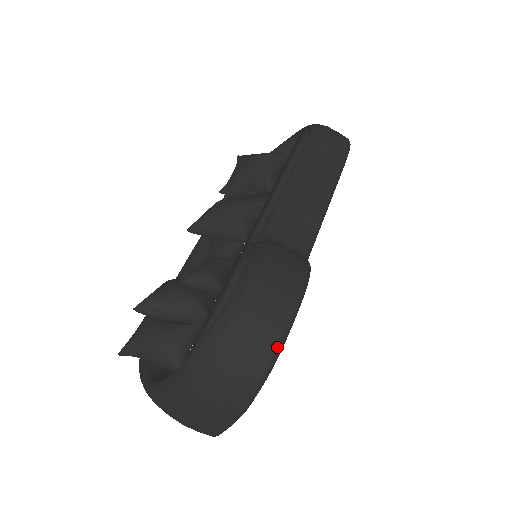
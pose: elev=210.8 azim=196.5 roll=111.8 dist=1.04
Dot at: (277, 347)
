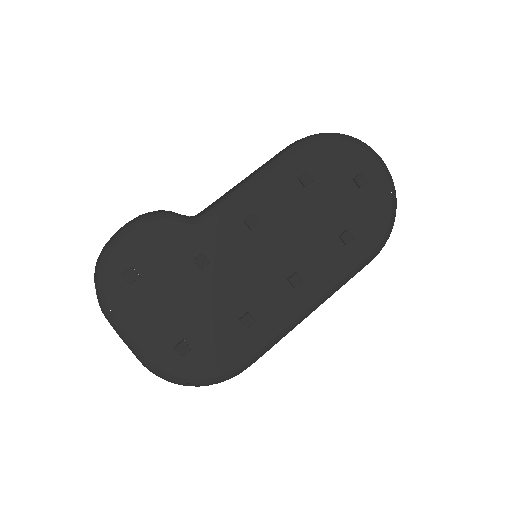
Dot at: (102, 252)
